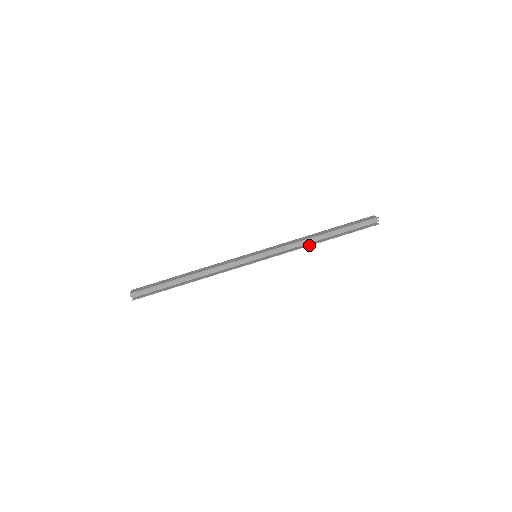
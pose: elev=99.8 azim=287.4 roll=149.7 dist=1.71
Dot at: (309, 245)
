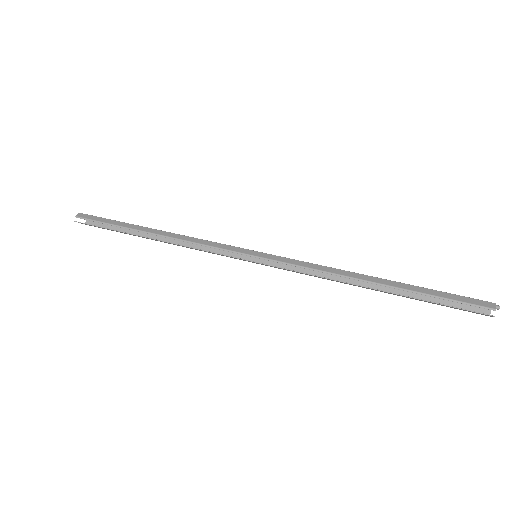
Dot at: occluded
